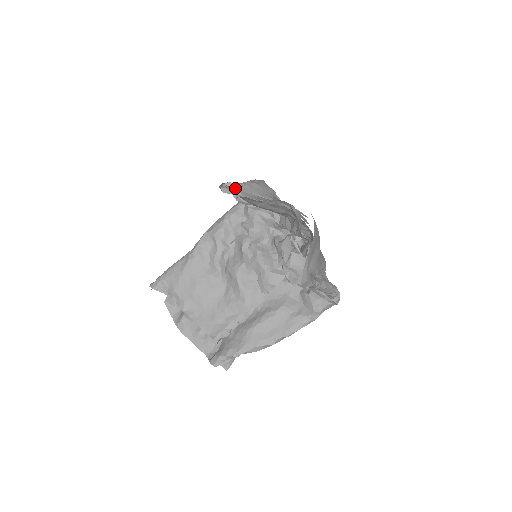
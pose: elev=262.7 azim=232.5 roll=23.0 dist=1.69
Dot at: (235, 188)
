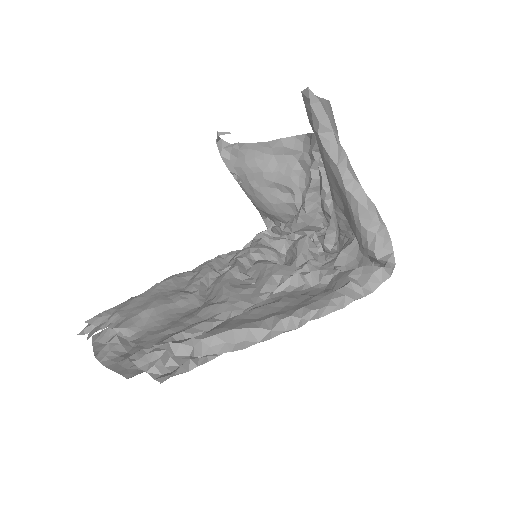
Dot at: (235, 145)
